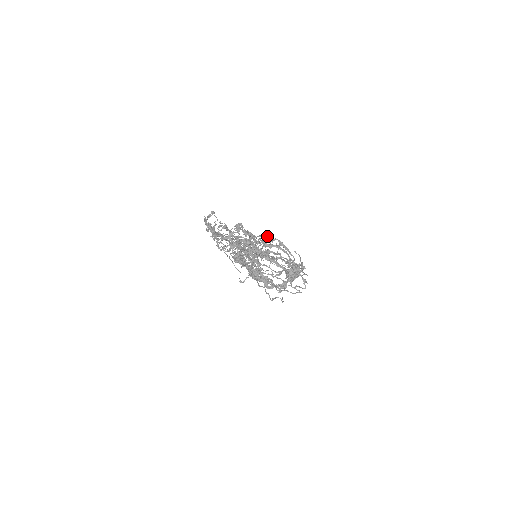
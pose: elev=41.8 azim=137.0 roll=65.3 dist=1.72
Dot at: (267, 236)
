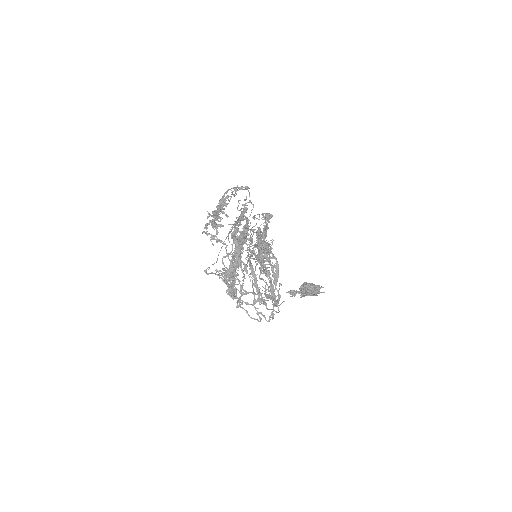
Dot at: (269, 249)
